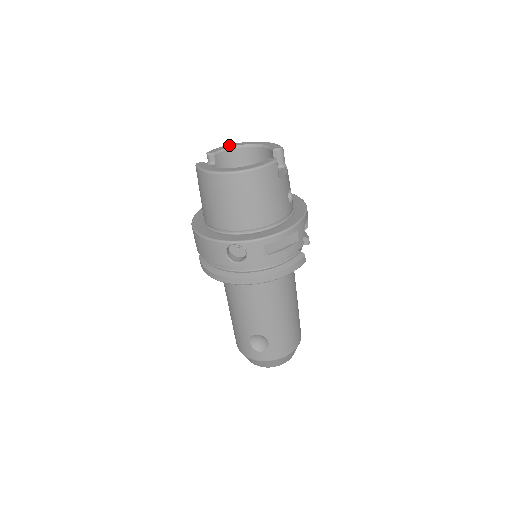
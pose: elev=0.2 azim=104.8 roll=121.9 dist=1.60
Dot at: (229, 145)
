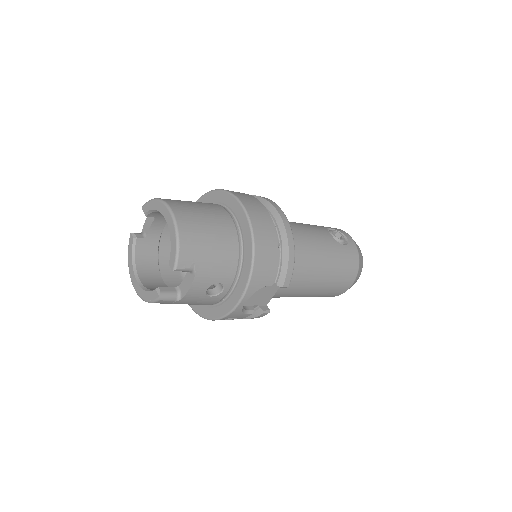
Dot at: (156, 203)
